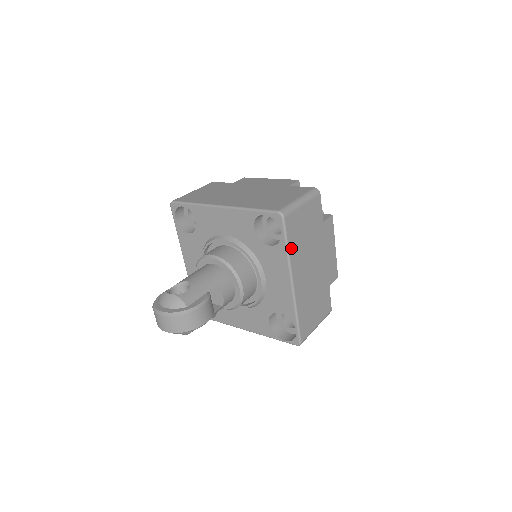
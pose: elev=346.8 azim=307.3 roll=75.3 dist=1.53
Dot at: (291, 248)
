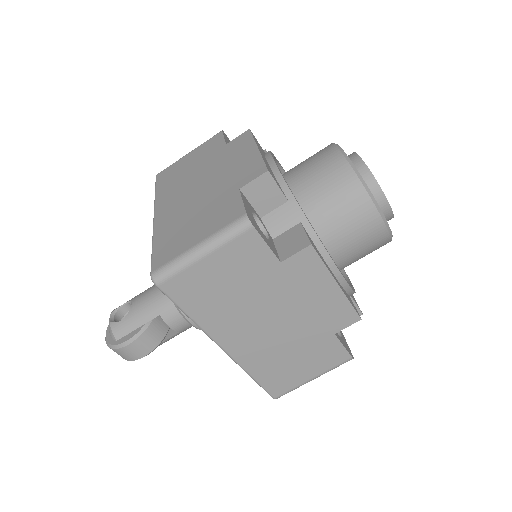
Dot at: (196, 314)
